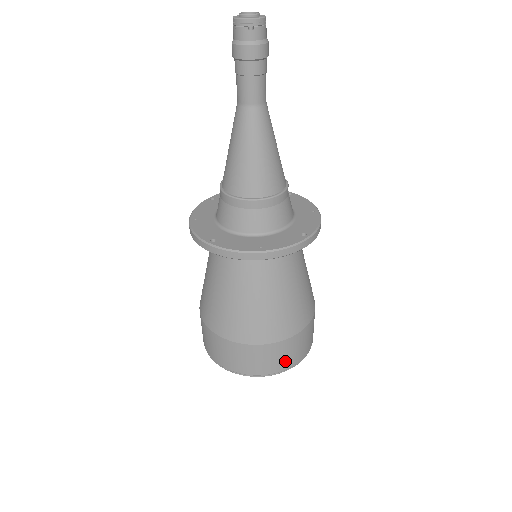
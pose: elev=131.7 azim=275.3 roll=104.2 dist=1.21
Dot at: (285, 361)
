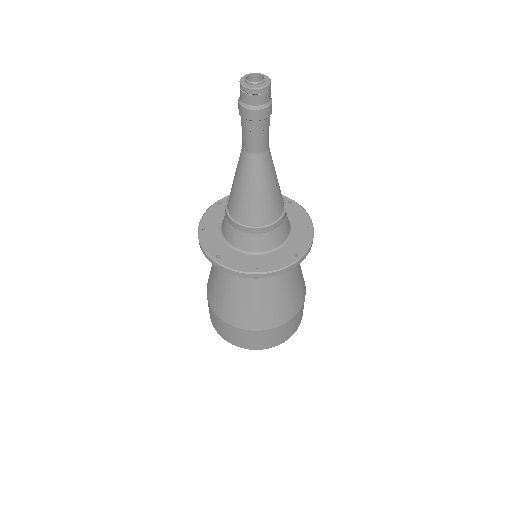
Dot at: (276, 340)
